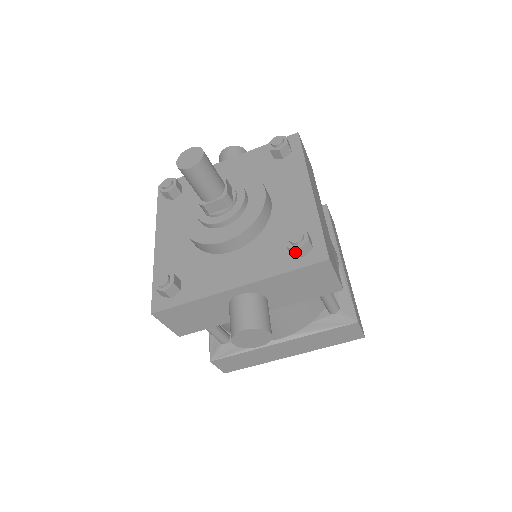
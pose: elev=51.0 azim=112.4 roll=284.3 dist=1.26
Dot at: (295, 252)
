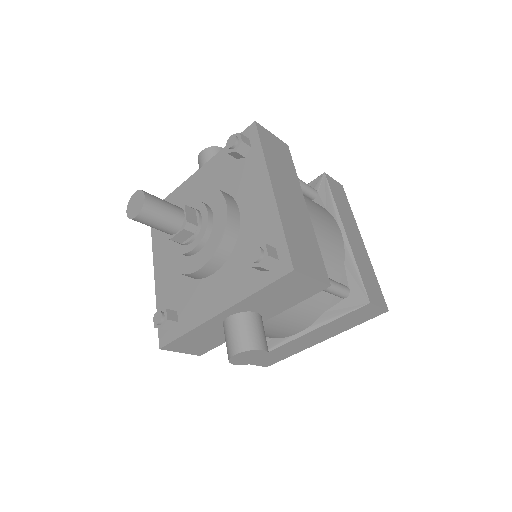
Dot at: (261, 269)
